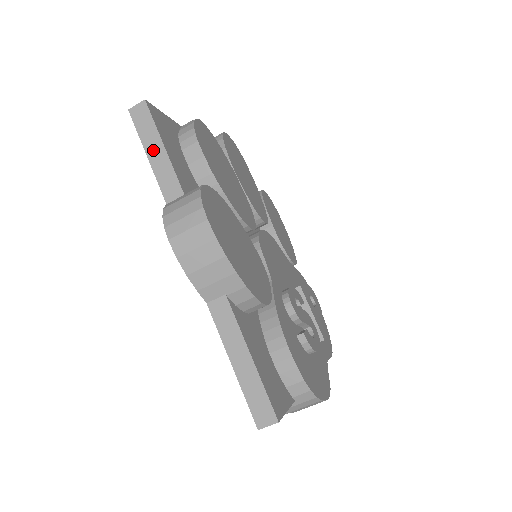
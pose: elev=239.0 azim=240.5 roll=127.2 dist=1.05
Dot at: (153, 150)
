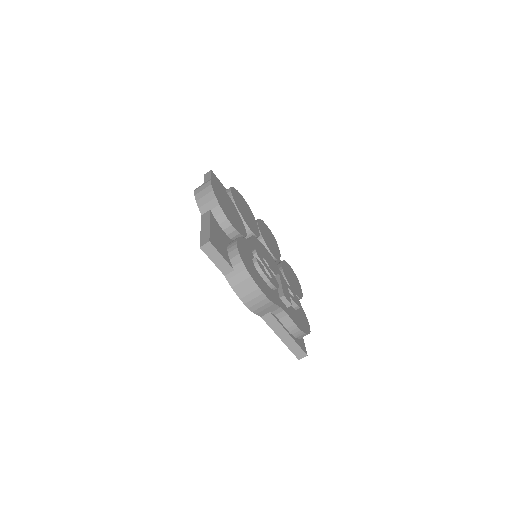
Dot at: (206, 181)
